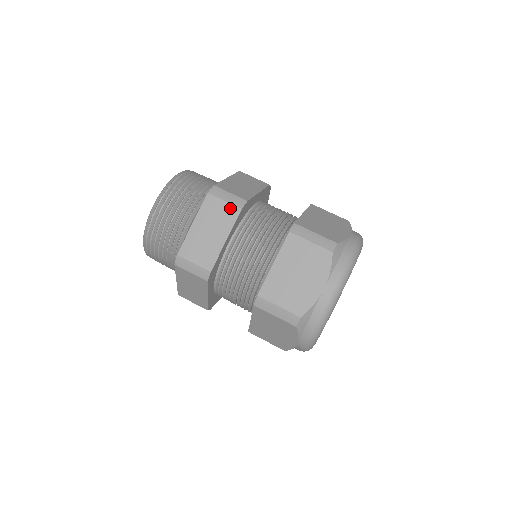
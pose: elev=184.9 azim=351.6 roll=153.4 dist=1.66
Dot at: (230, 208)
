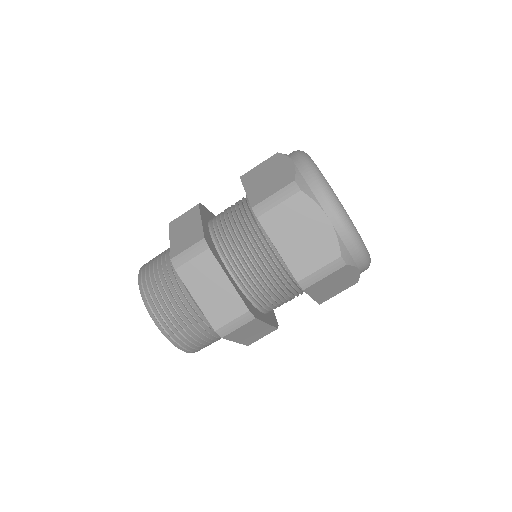
Dot at: (201, 258)
